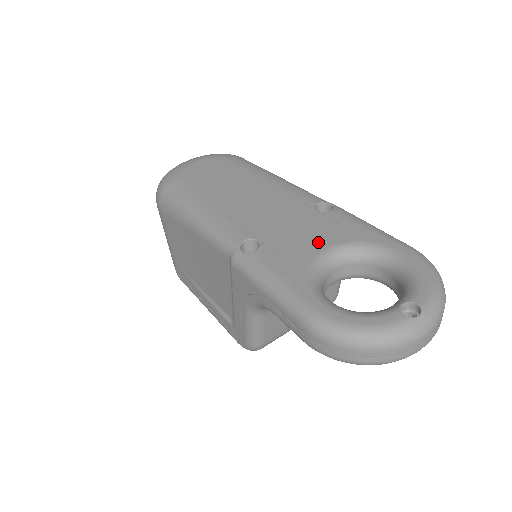
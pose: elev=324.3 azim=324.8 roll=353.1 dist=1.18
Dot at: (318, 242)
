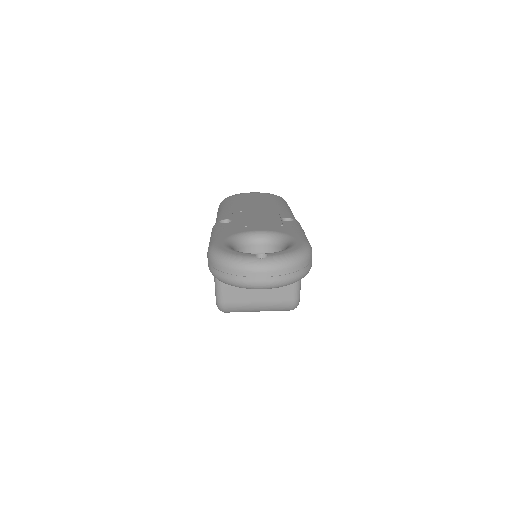
Dot at: (260, 228)
